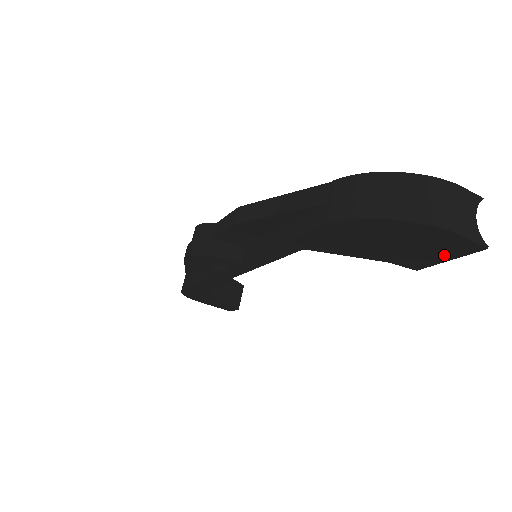
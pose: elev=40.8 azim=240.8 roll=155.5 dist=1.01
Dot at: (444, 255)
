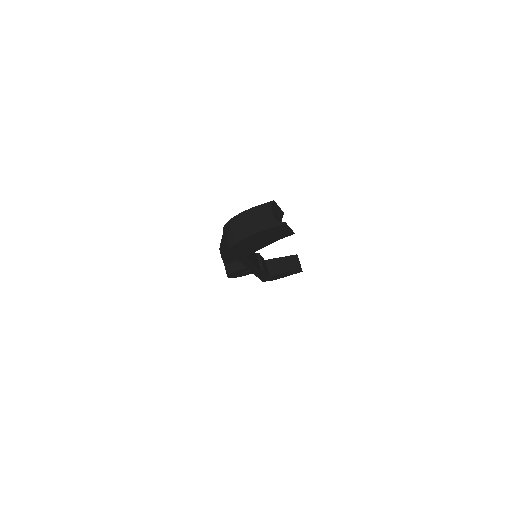
Dot at: (283, 230)
